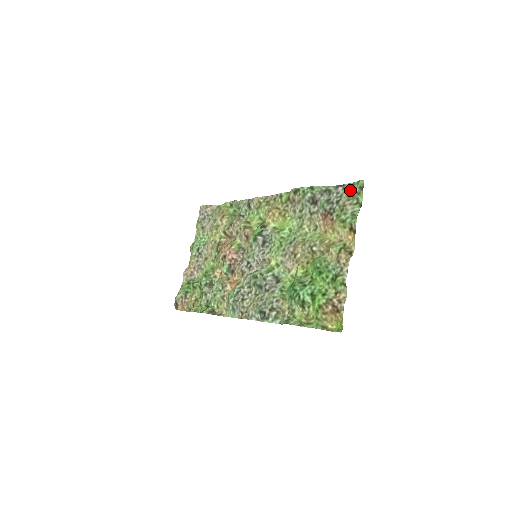
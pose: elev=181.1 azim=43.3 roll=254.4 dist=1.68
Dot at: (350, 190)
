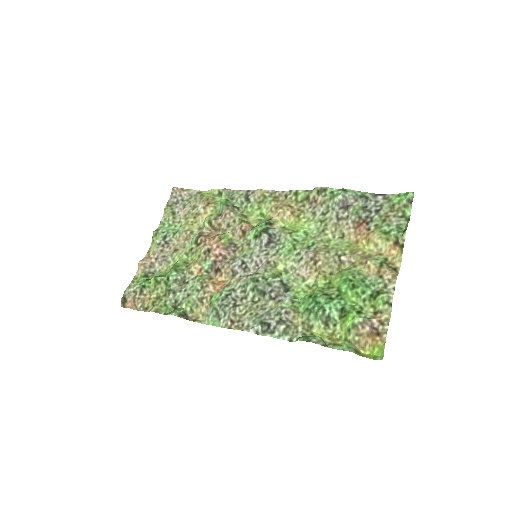
Dot at: (394, 201)
